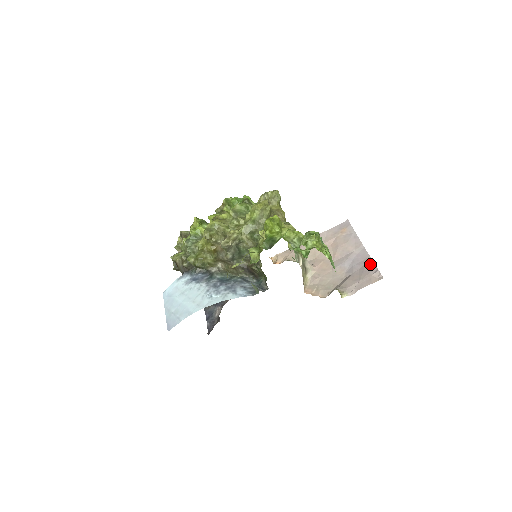
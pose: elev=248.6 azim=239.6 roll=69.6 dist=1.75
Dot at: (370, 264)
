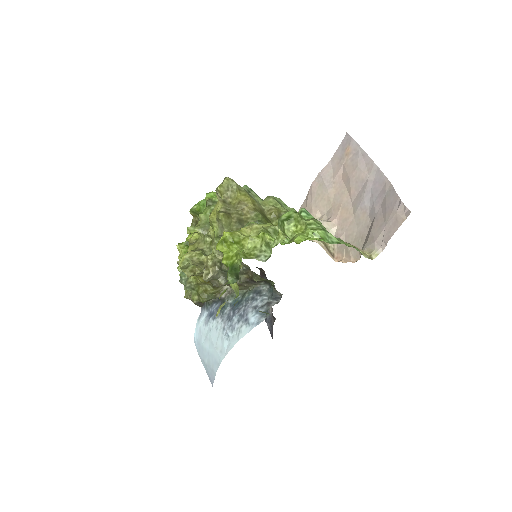
Dot at: (390, 193)
